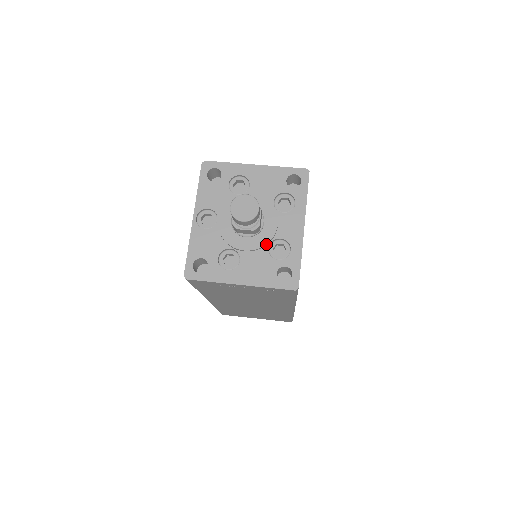
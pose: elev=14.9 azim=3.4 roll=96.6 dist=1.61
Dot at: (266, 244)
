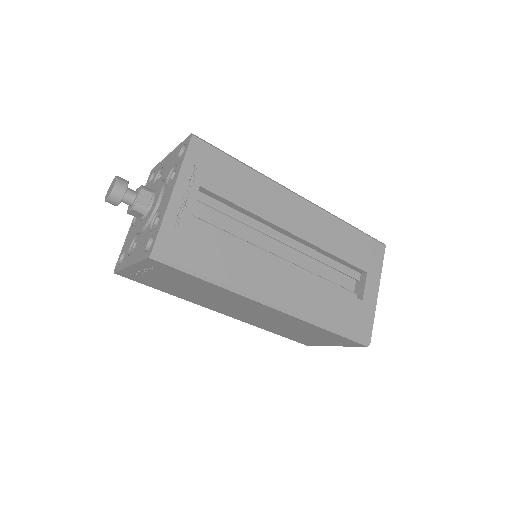
Dot at: (149, 220)
